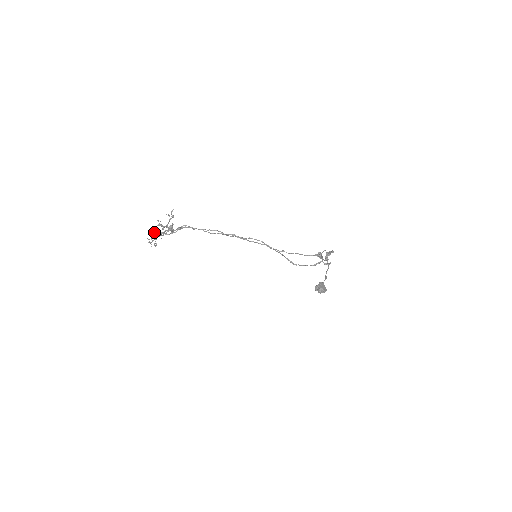
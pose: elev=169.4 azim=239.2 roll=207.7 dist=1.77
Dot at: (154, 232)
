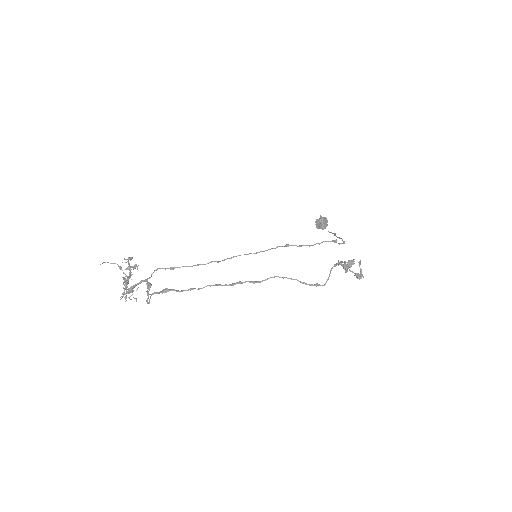
Dot at: (126, 292)
